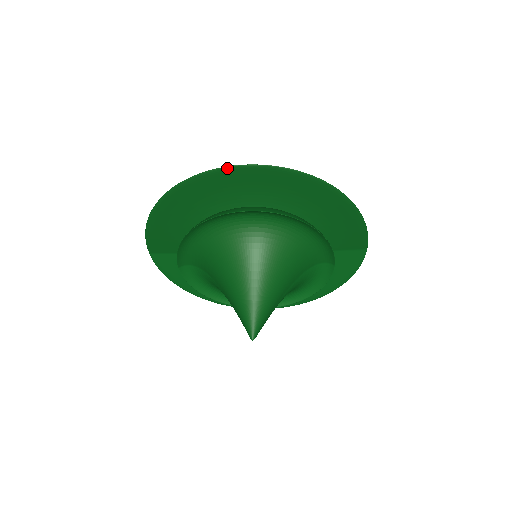
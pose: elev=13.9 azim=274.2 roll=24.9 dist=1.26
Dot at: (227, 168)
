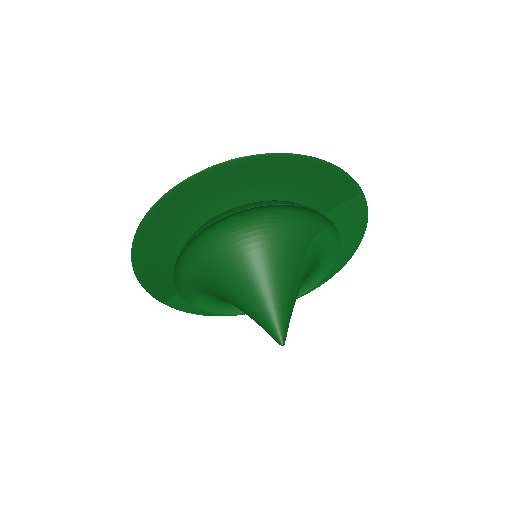
Dot at: (166, 195)
